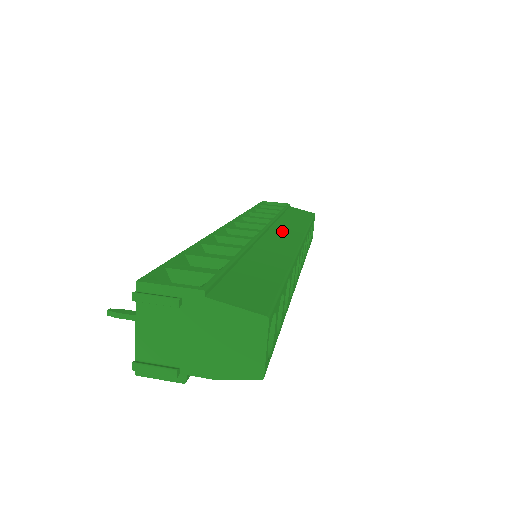
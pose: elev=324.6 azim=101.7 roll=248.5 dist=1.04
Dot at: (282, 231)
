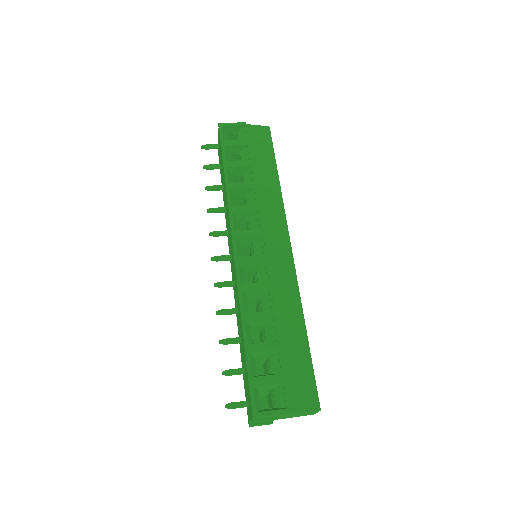
Dot at: (272, 232)
